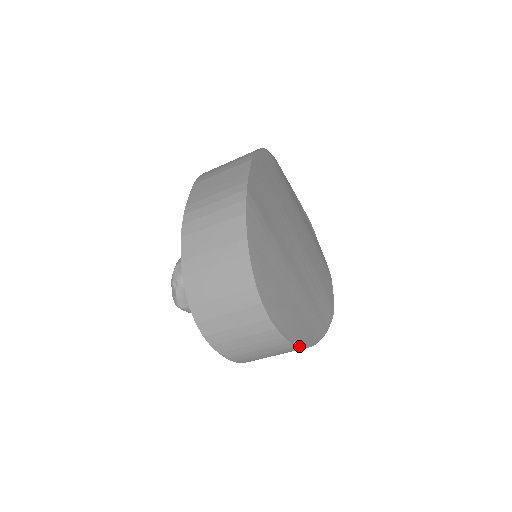
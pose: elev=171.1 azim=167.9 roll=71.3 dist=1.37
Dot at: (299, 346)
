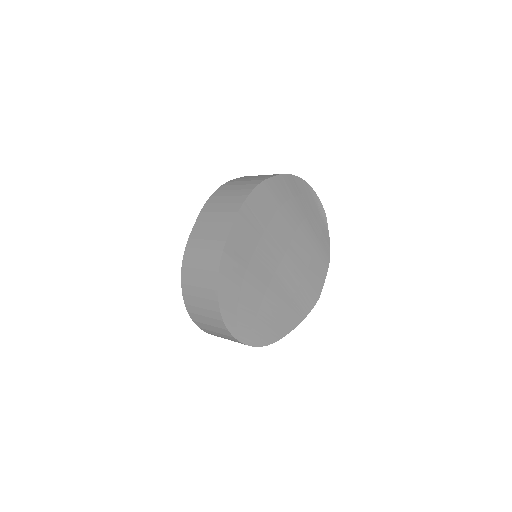
Dot at: occluded
